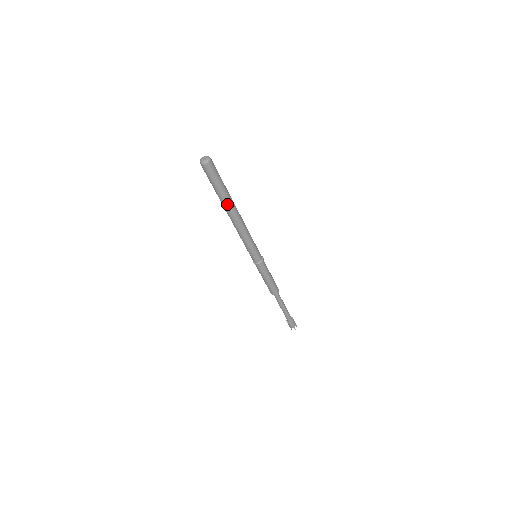
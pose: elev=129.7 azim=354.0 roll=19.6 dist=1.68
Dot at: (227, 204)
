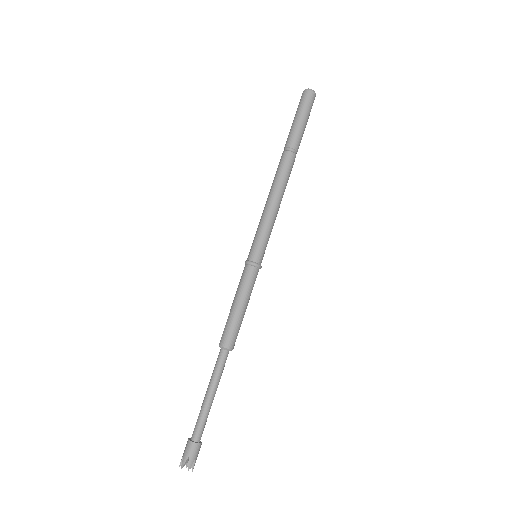
Dot at: (295, 152)
